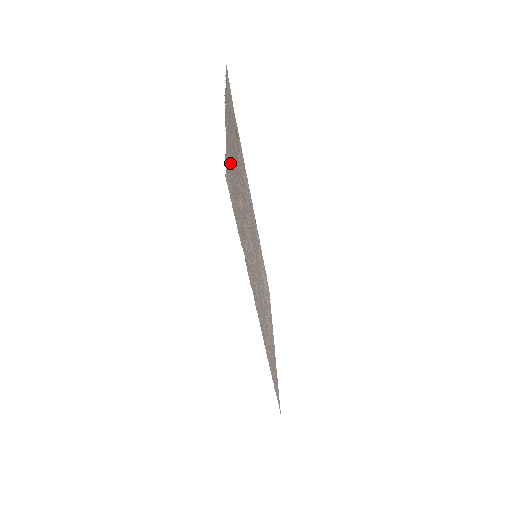
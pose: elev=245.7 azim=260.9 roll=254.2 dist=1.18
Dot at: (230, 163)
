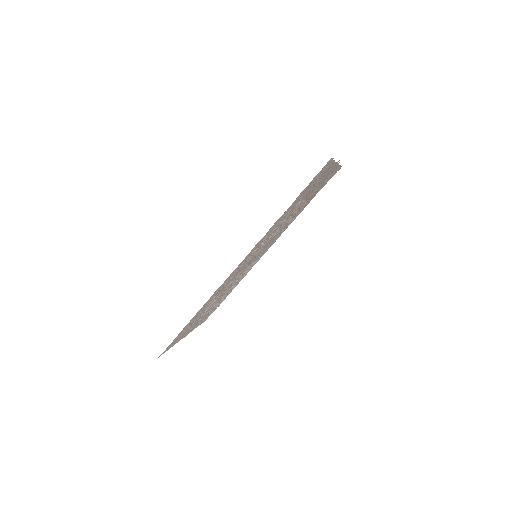
Dot at: (324, 172)
